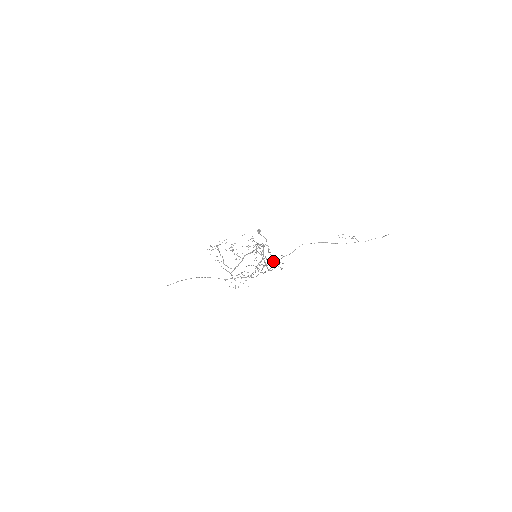
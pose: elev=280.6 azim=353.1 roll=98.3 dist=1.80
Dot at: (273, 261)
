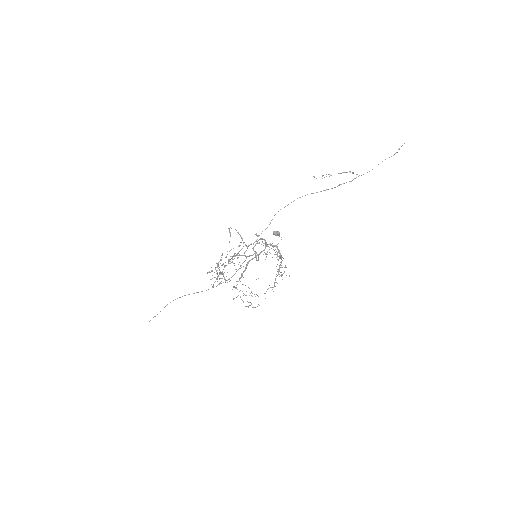
Dot at: occluded
